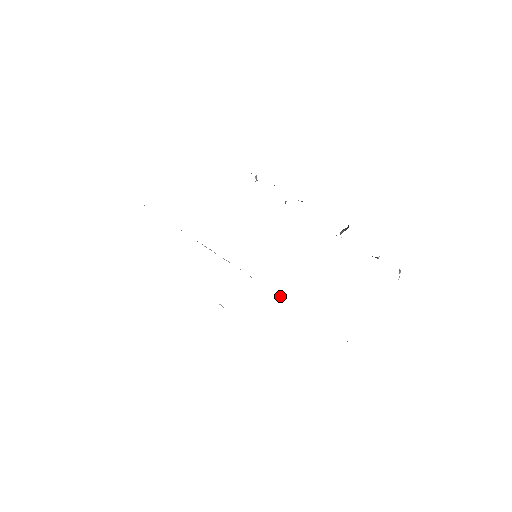
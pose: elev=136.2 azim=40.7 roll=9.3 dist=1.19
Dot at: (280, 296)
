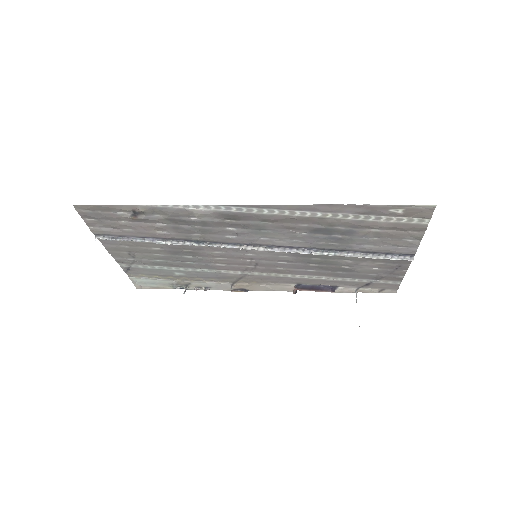
Dot at: (305, 253)
